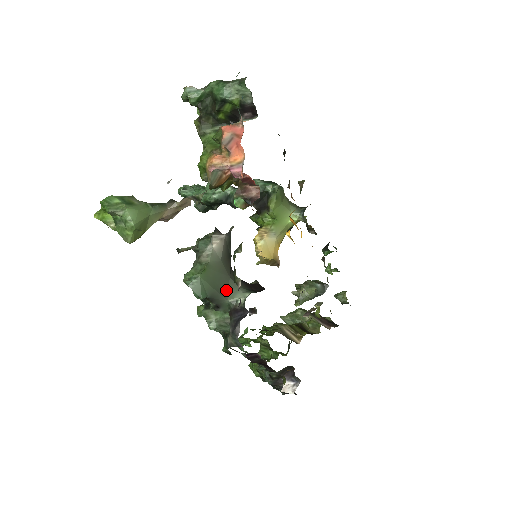
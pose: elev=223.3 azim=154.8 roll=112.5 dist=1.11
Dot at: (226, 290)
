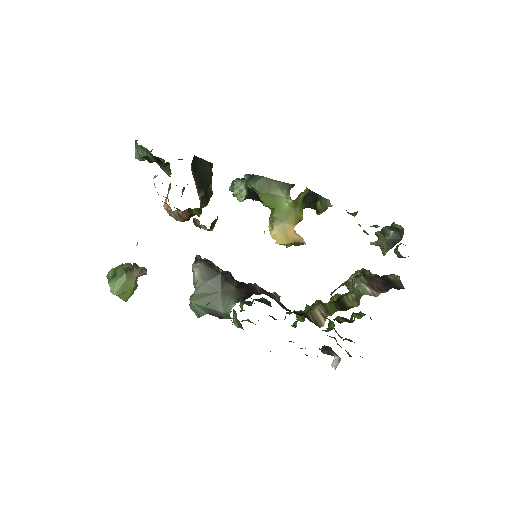
Dot at: (220, 304)
